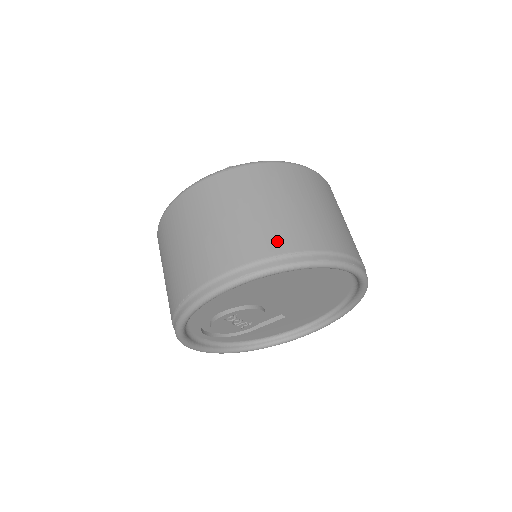
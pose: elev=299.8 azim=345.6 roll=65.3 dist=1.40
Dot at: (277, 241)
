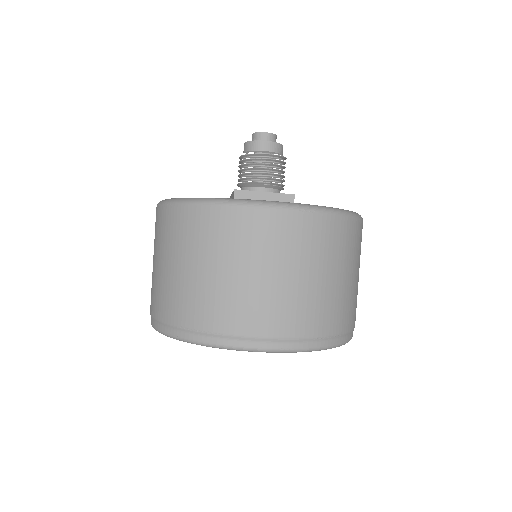
Dot at: (324, 321)
